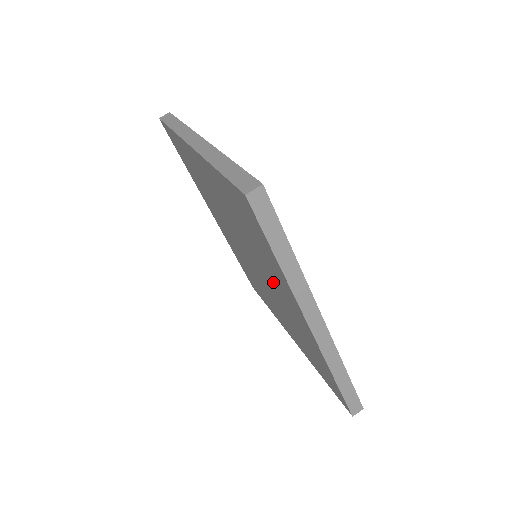
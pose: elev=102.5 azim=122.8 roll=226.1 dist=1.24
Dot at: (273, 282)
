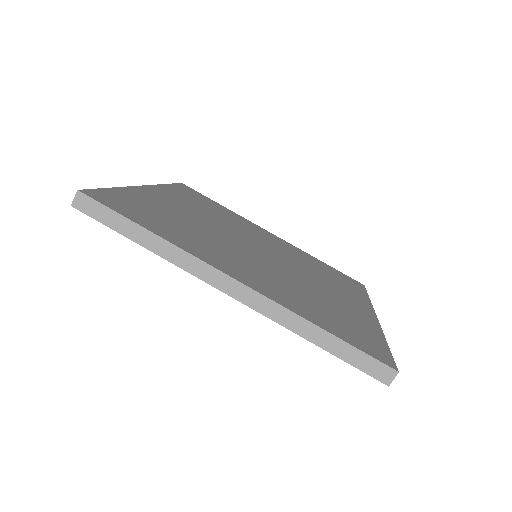
Dot at: occluded
